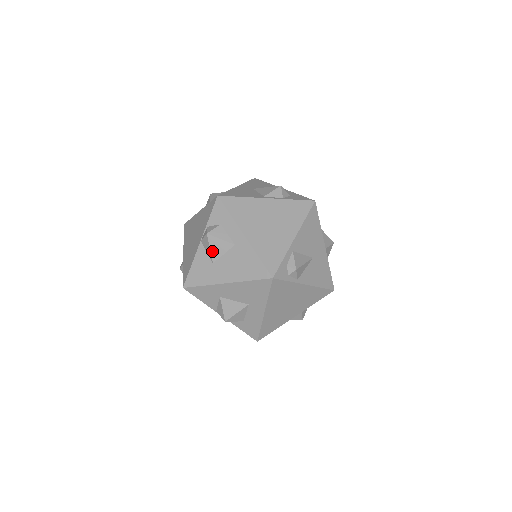
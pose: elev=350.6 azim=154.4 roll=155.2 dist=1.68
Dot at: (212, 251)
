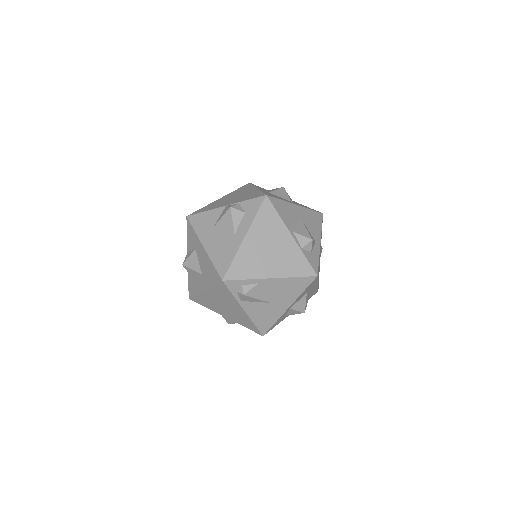
Dot at: (221, 220)
